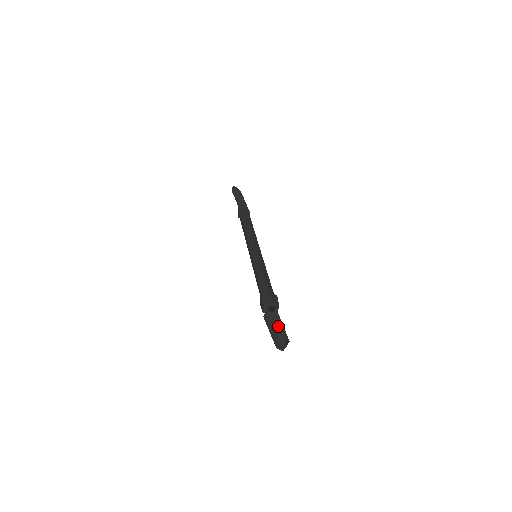
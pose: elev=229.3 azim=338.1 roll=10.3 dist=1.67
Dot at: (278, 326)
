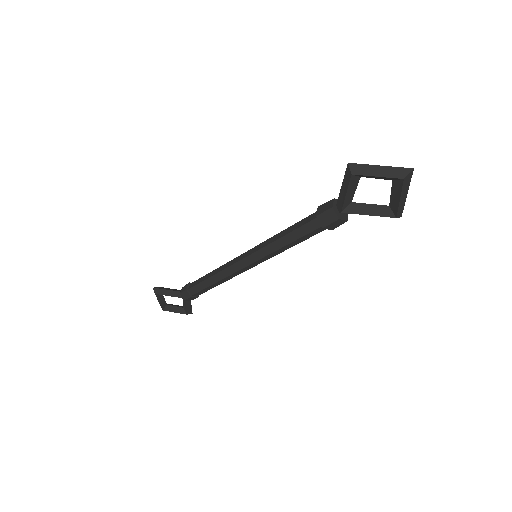
Dot at: (375, 166)
